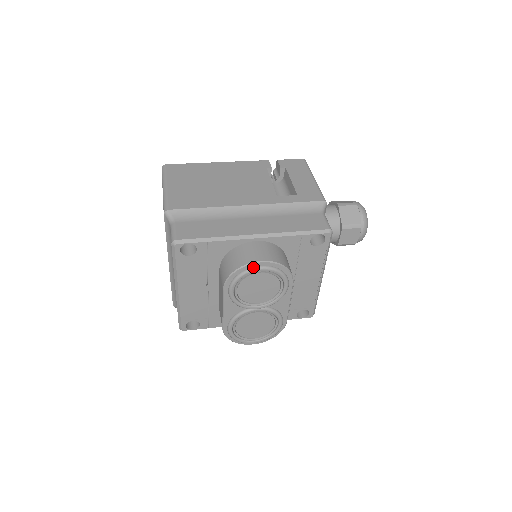
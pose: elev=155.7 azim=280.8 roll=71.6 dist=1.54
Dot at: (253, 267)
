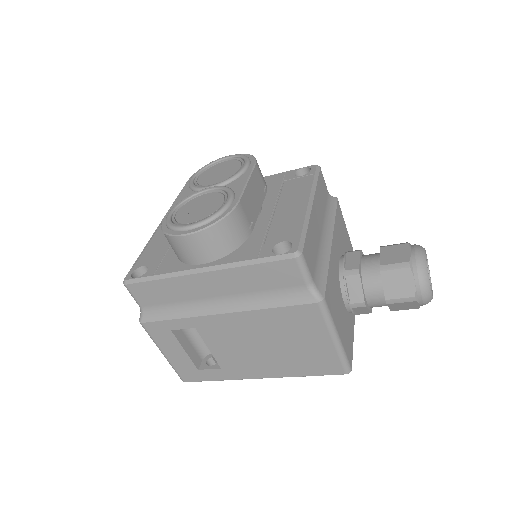
Dot at: (221, 160)
